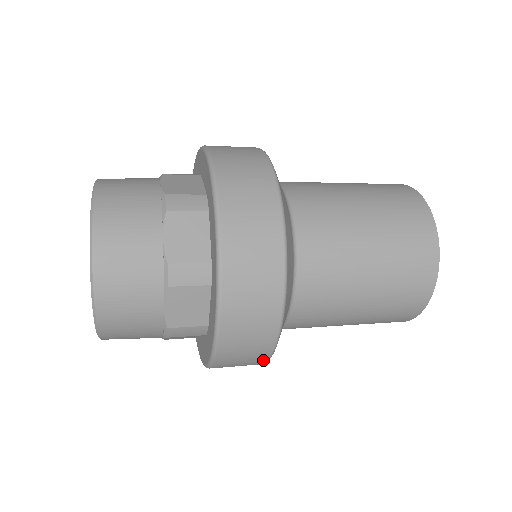
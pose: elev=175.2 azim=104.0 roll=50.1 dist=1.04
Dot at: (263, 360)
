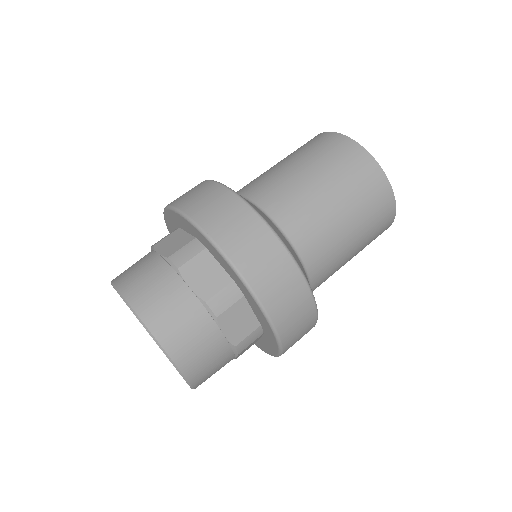
Dot at: occluded
